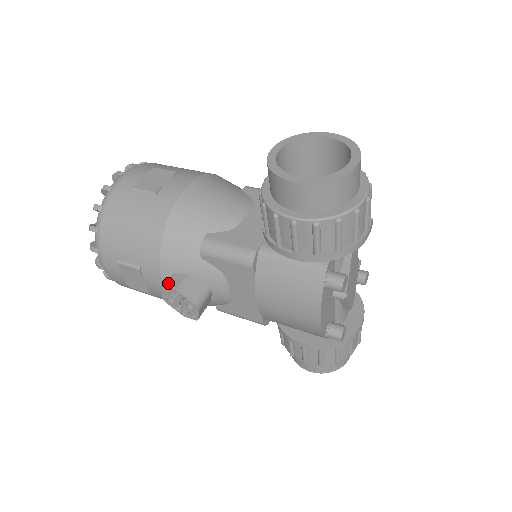
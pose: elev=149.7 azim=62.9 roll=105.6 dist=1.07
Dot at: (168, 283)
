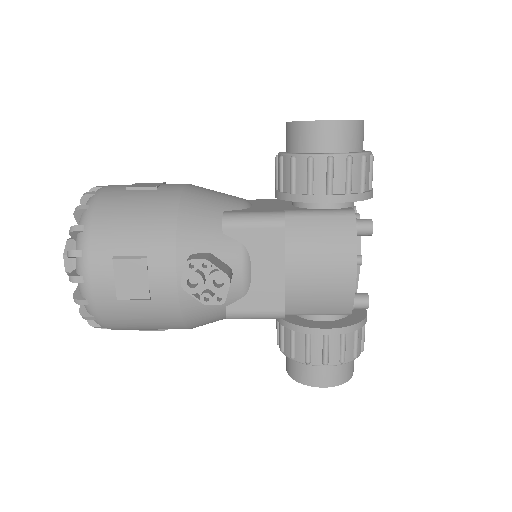
Dot at: (192, 257)
